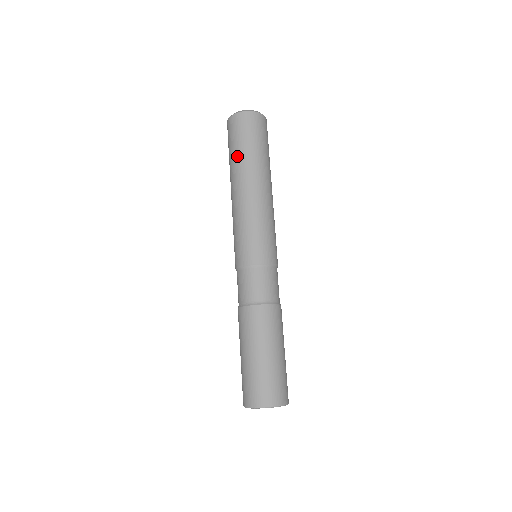
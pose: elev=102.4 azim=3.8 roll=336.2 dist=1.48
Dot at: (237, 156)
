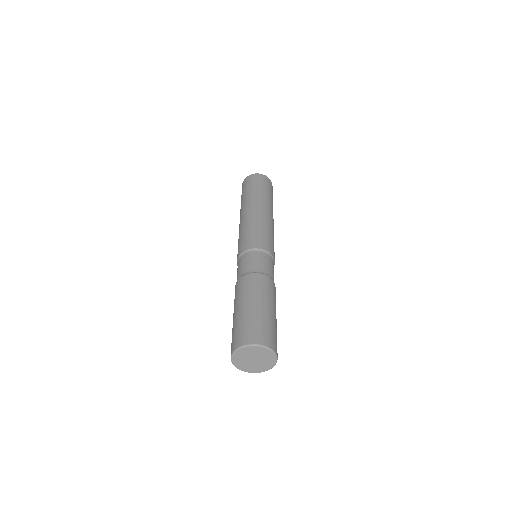
Dot at: (262, 193)
